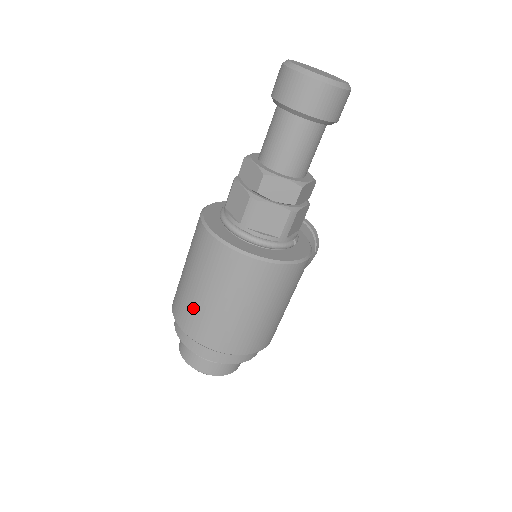
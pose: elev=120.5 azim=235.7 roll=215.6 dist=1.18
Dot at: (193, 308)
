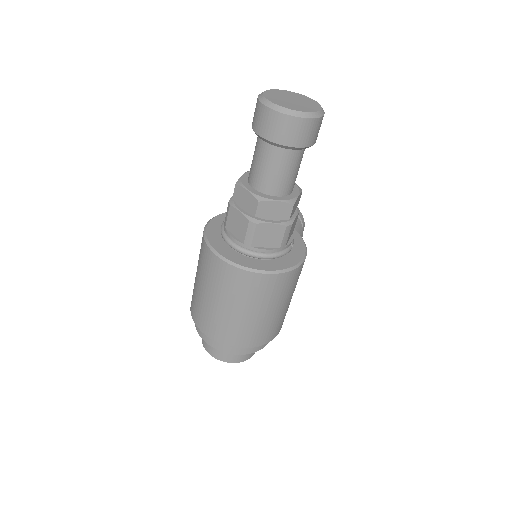
Dot at: (214, 318)
